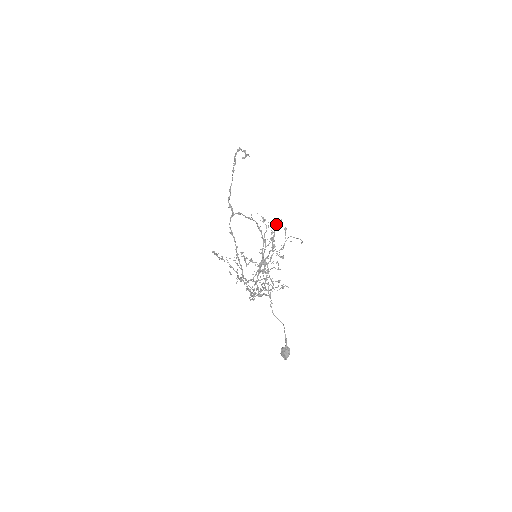
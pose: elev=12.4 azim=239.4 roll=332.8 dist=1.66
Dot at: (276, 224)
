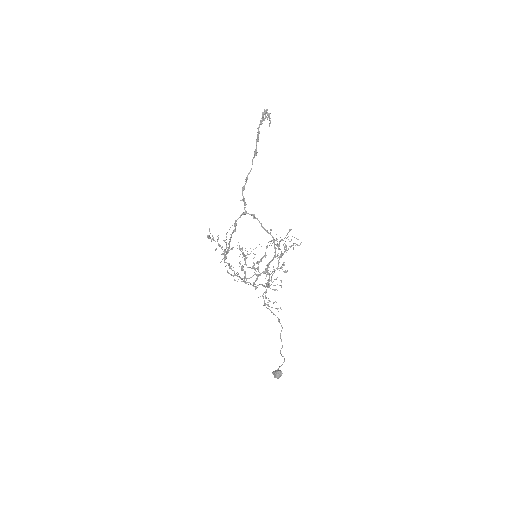
Dot at: (293, 245)
